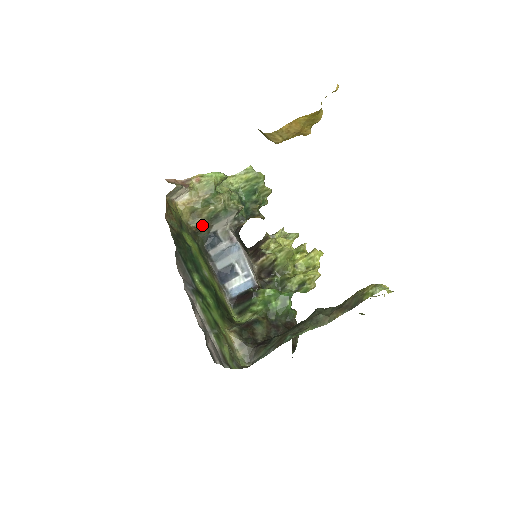
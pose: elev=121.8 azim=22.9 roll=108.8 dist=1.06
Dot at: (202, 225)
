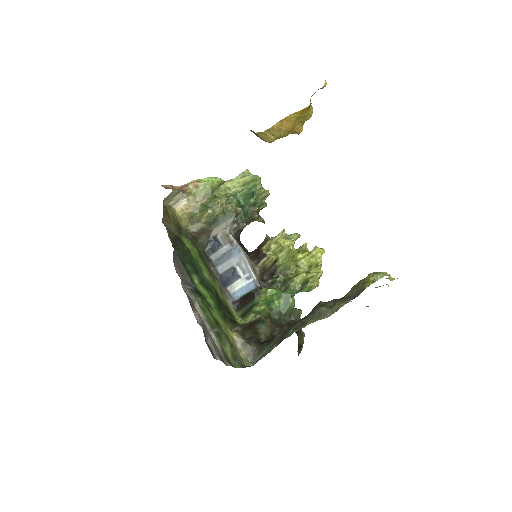
Dot at: (201, 230)
